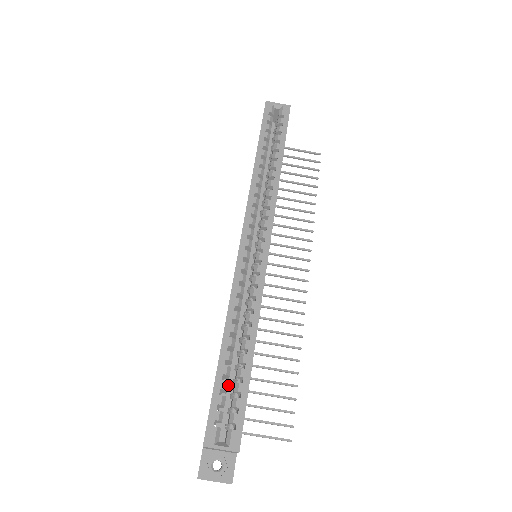
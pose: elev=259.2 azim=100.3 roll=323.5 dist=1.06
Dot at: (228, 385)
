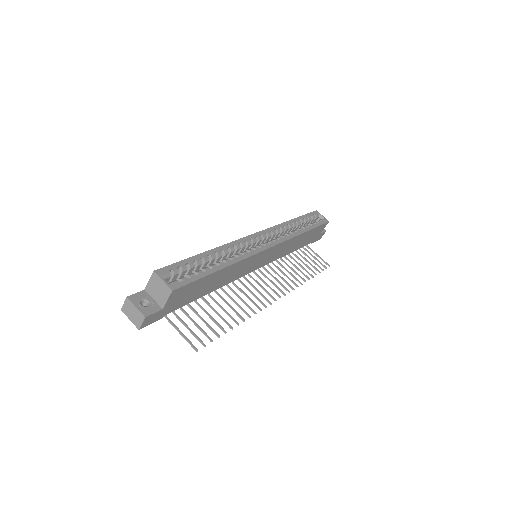
Dot at: occluded
